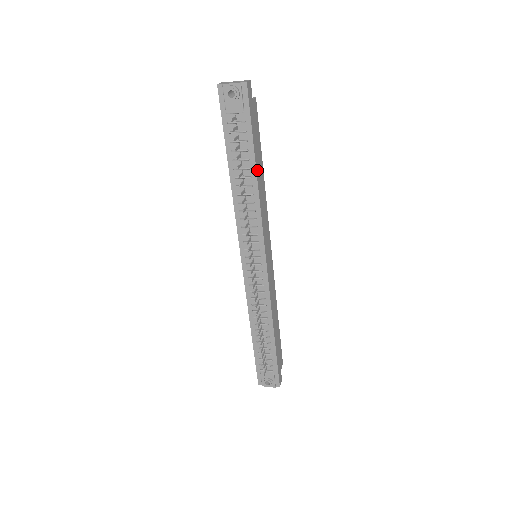
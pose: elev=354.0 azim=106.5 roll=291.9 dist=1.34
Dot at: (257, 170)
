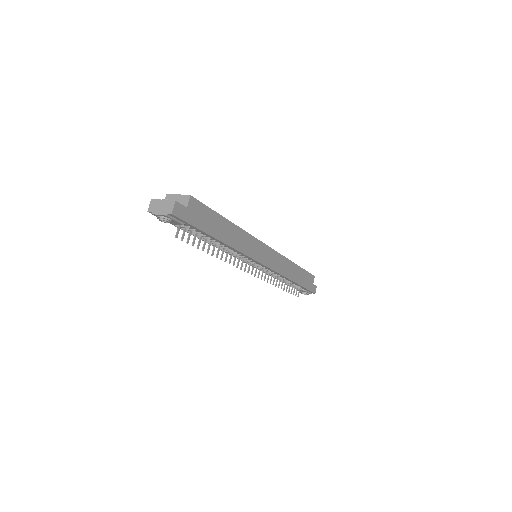
Dot at: (222, 238)
